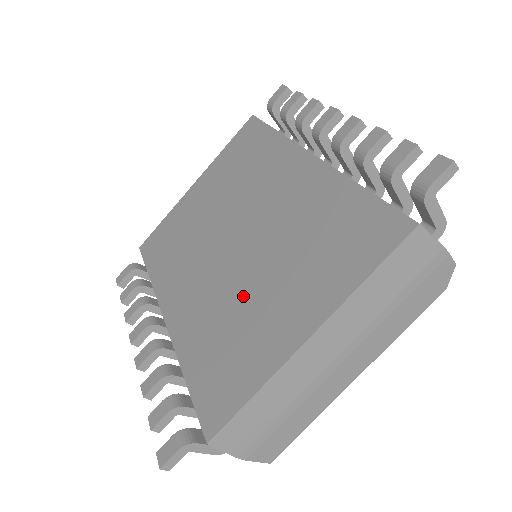
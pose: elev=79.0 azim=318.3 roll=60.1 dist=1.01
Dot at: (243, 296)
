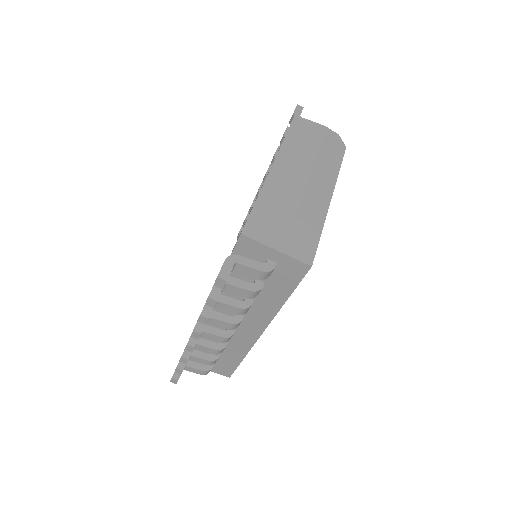
Dot at: occluded
